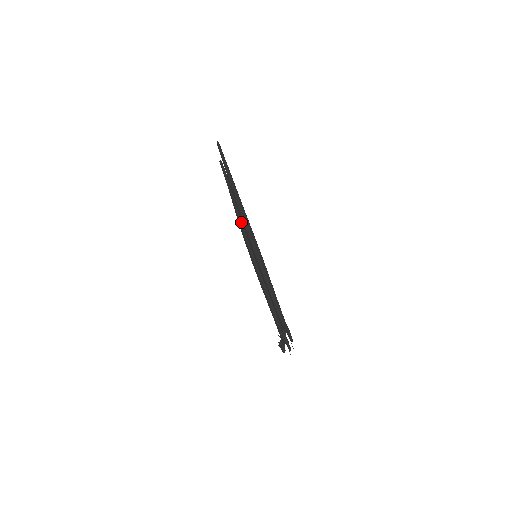
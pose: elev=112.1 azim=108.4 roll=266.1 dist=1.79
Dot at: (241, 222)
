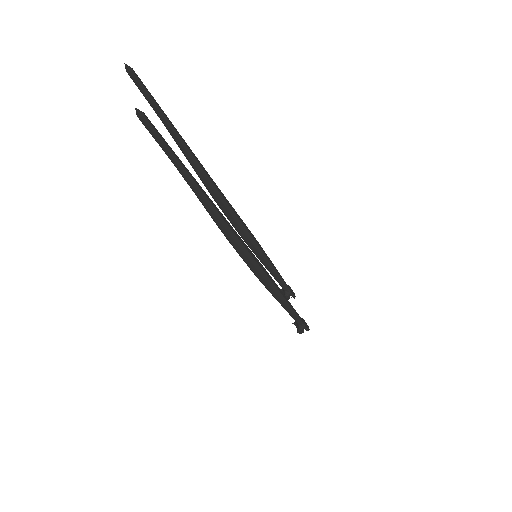
Dot at: (217, 199)
